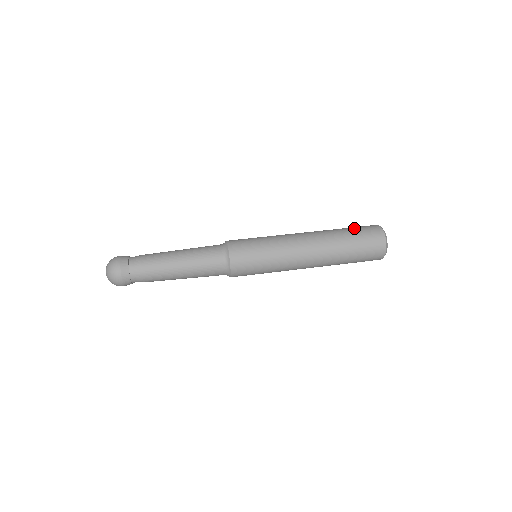
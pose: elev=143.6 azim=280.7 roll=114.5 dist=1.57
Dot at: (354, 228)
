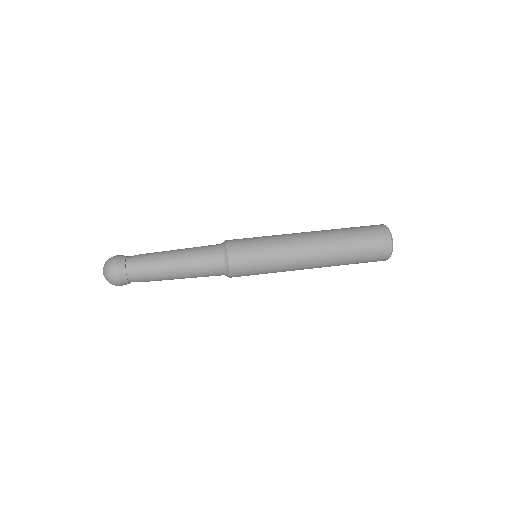
Dot at: (362, 236)
